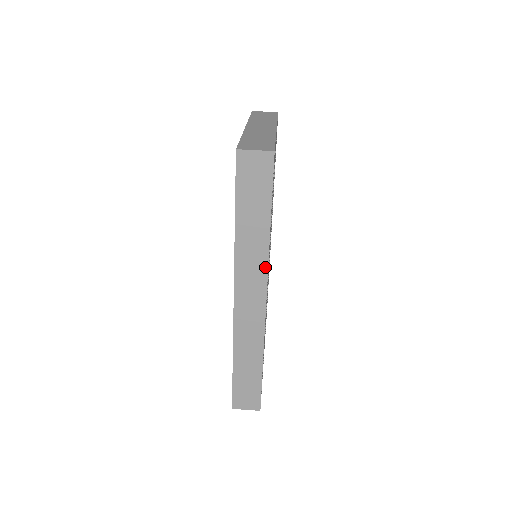
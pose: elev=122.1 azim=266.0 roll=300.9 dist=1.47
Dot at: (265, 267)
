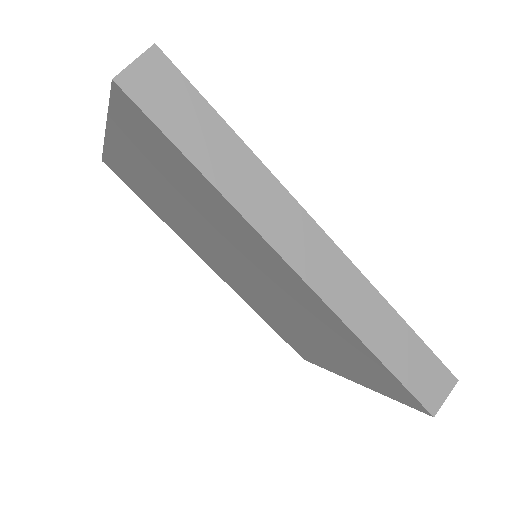
Dot at: (283, 193)
